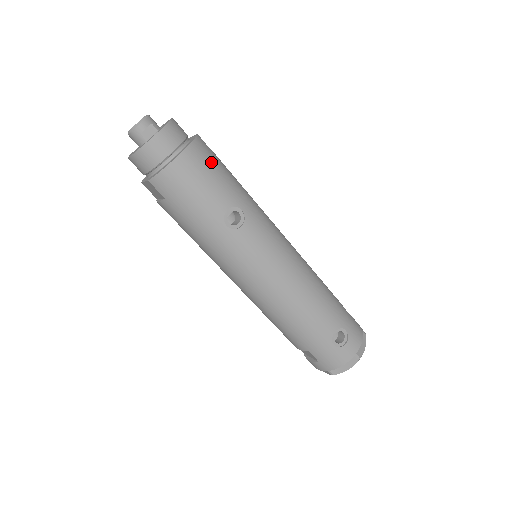
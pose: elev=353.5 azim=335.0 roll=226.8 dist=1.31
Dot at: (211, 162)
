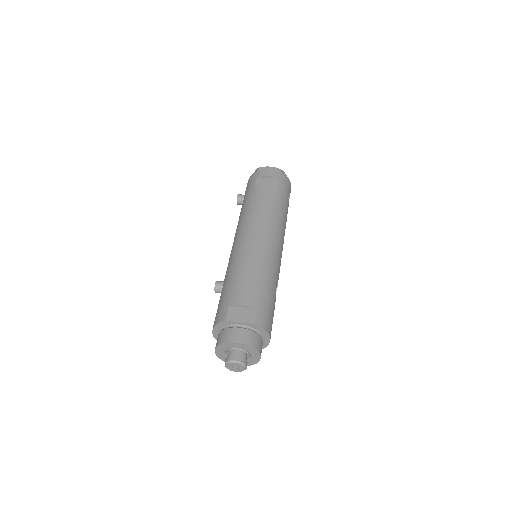
Dot at: (268, 313)
